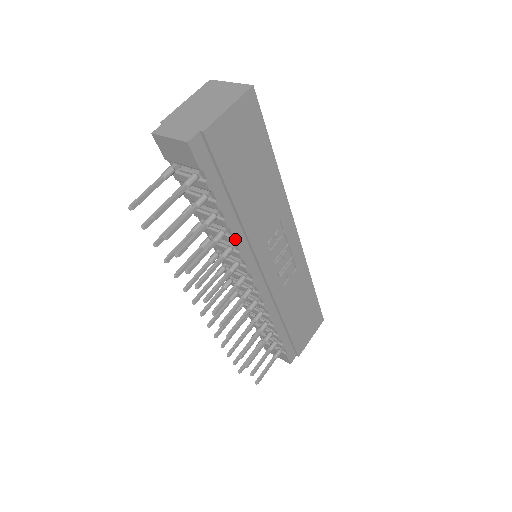
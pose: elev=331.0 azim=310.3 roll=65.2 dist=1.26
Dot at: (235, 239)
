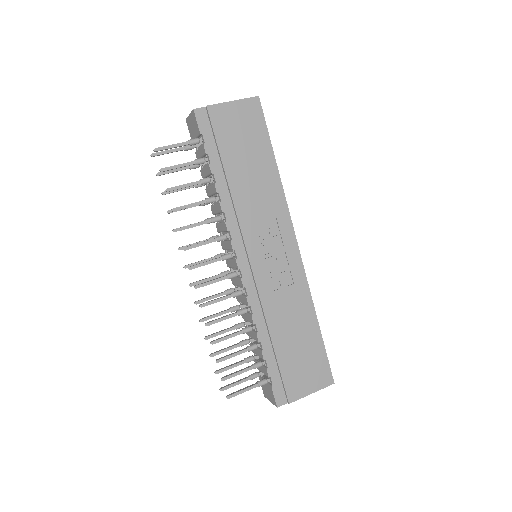
Dot at: (223, 207)
